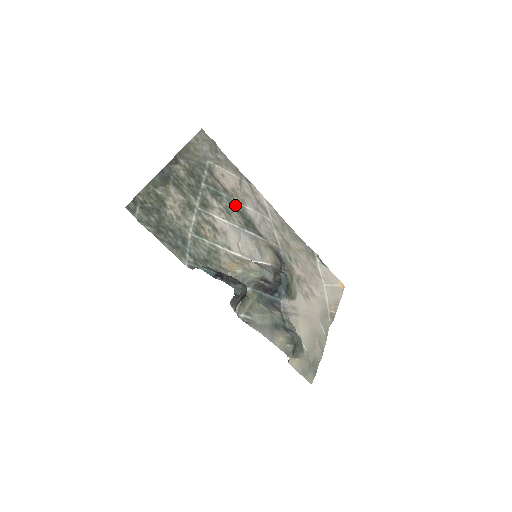
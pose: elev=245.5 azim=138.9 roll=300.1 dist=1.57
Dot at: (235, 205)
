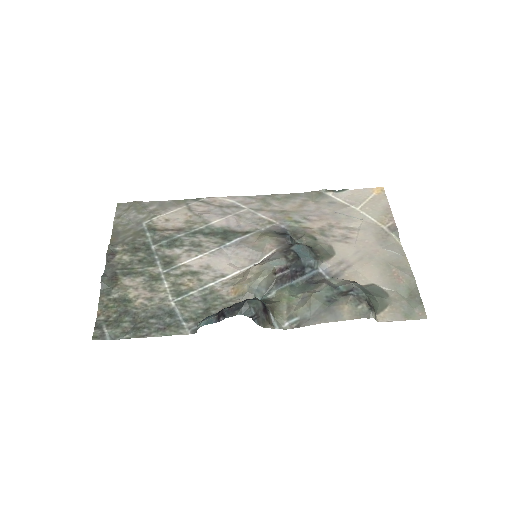
Dot at: (199, 233)
